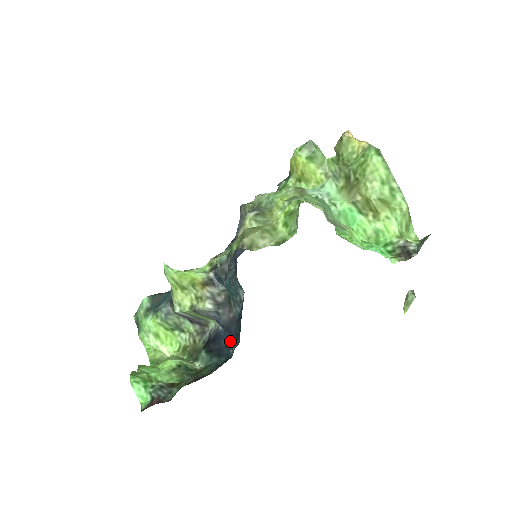
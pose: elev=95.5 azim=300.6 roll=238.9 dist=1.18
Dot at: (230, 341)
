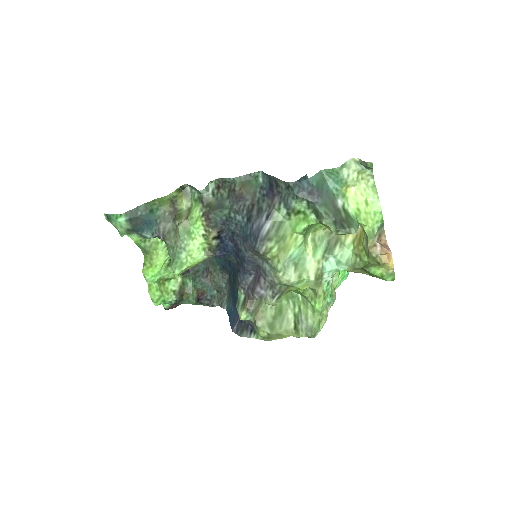
Dot at: occluded
